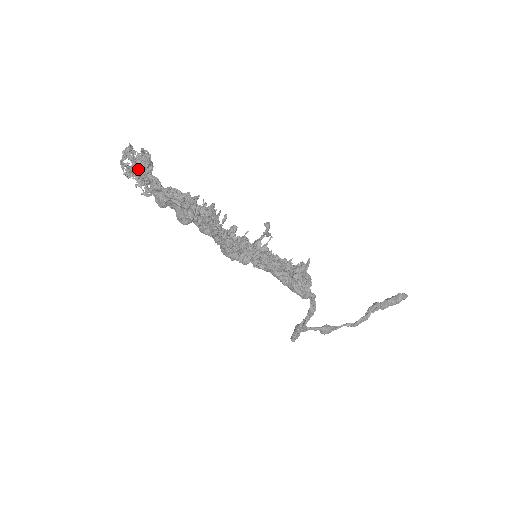
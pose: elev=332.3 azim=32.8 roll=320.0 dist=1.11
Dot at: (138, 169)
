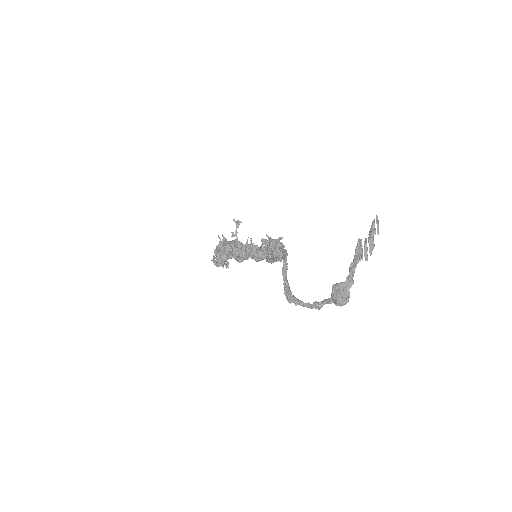
Dot at: occluded
